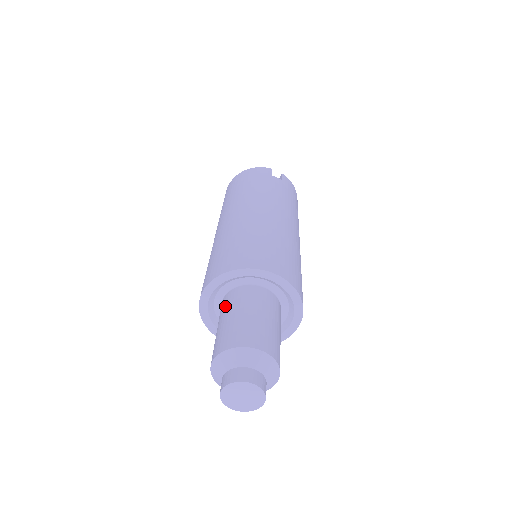
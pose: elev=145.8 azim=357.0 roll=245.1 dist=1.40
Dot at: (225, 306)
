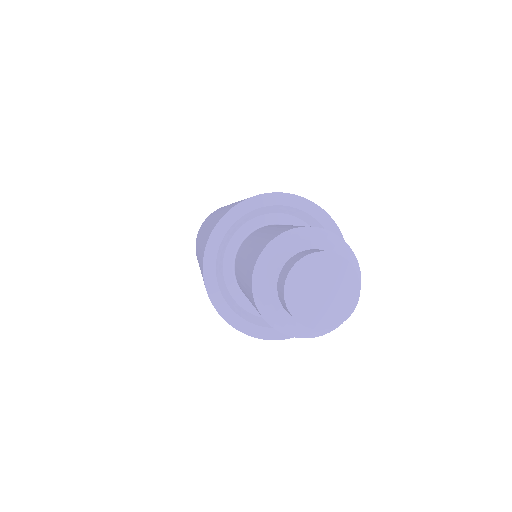
Dot at: (243, 247)
